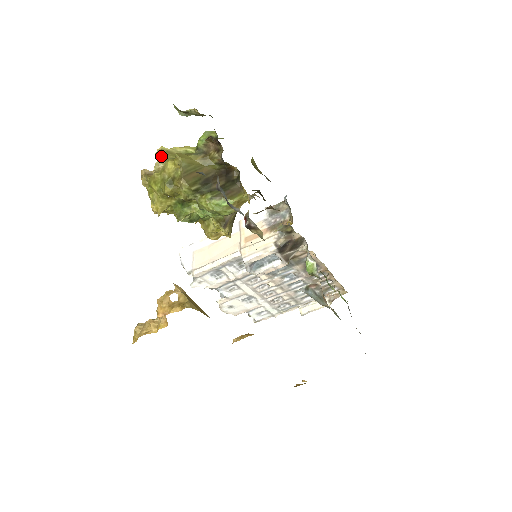
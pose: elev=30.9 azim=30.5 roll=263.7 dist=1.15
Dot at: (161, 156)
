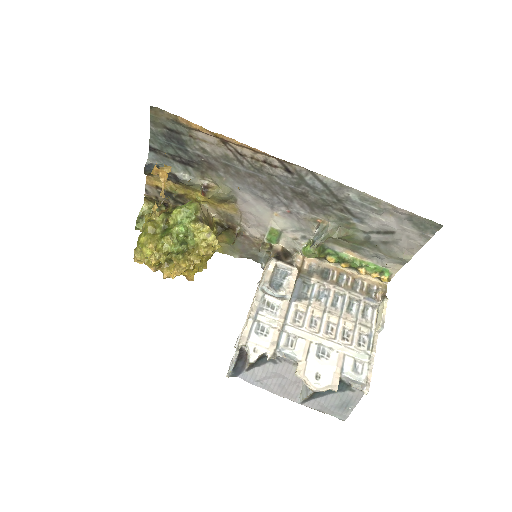
Dot at: occluded
